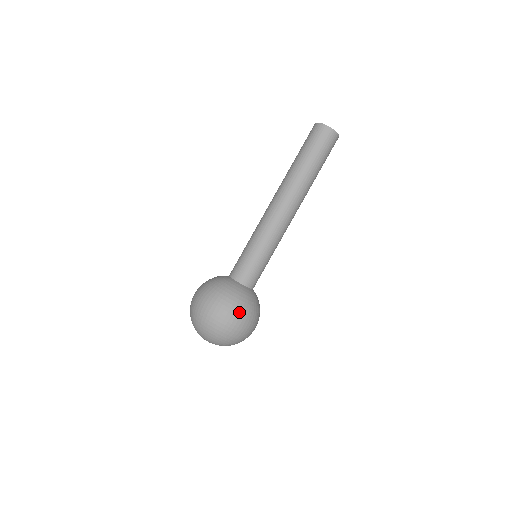
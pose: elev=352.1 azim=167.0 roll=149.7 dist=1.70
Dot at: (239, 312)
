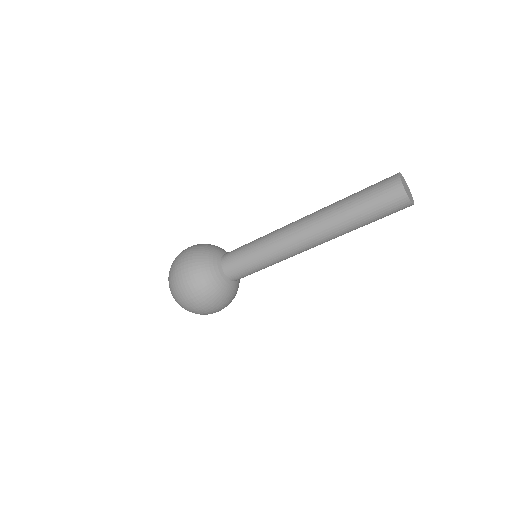
Dot at: (216, 308)
